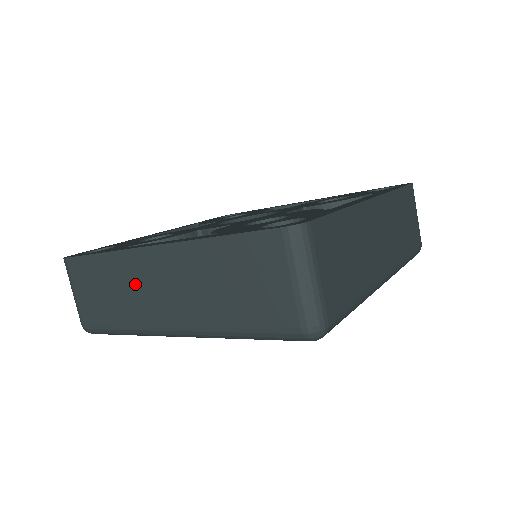
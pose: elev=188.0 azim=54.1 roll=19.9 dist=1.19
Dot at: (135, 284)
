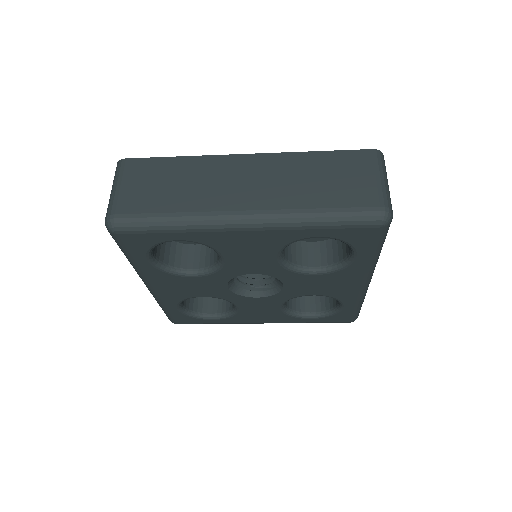
Dot at: (213, 179)
